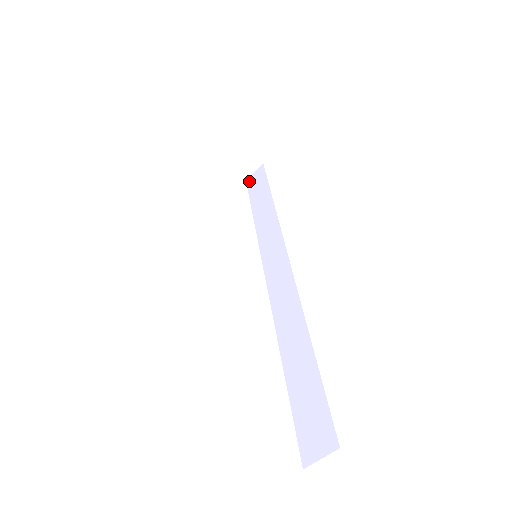
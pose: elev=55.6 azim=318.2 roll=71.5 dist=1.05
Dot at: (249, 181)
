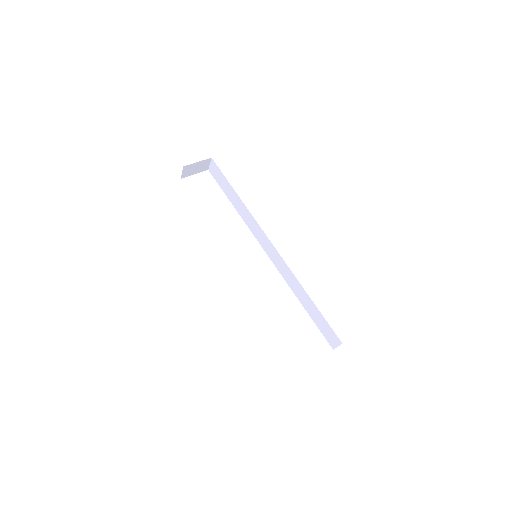
Dot at: (211, 171)
